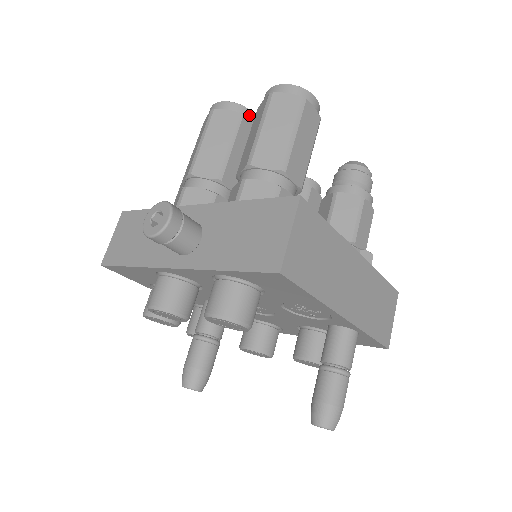
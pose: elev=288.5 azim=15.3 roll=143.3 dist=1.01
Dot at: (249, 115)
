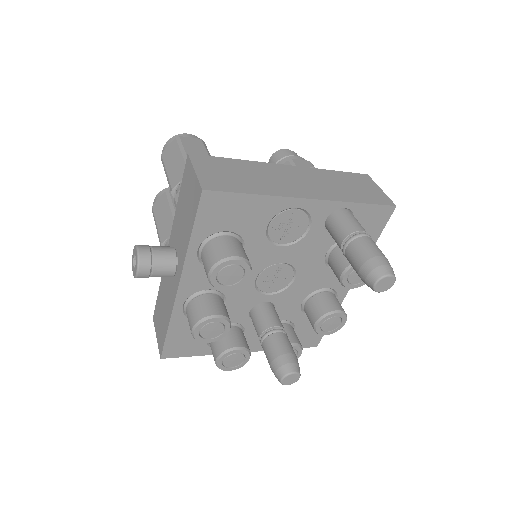
Dot at: occluded
